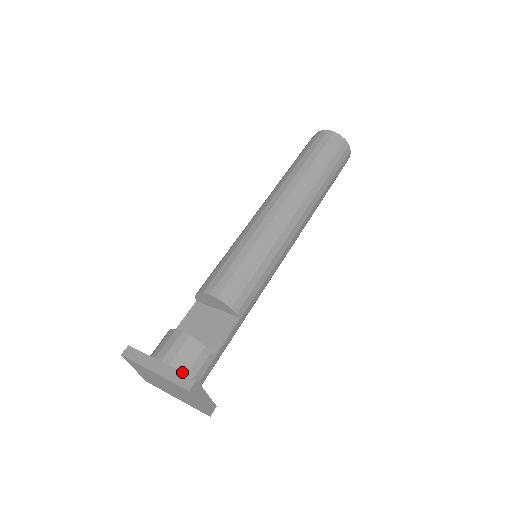
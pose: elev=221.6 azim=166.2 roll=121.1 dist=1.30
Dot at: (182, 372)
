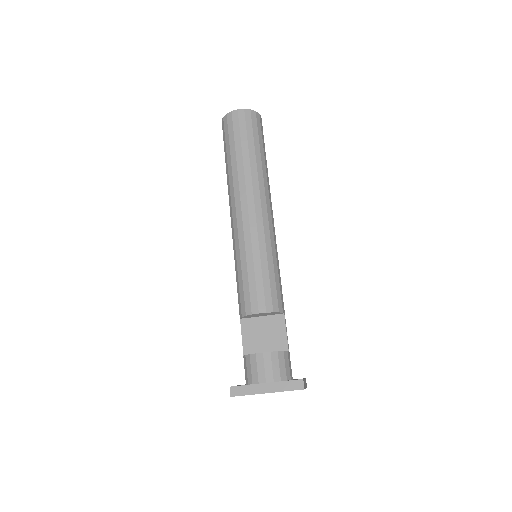
Dot at: (284, 379)
